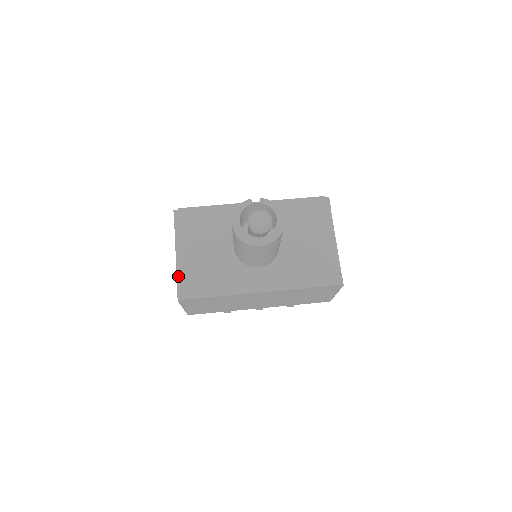
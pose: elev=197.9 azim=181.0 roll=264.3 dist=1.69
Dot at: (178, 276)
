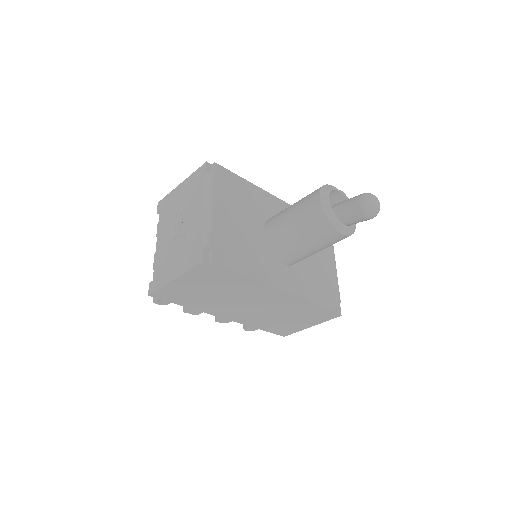
Dot at: (208, 233)
